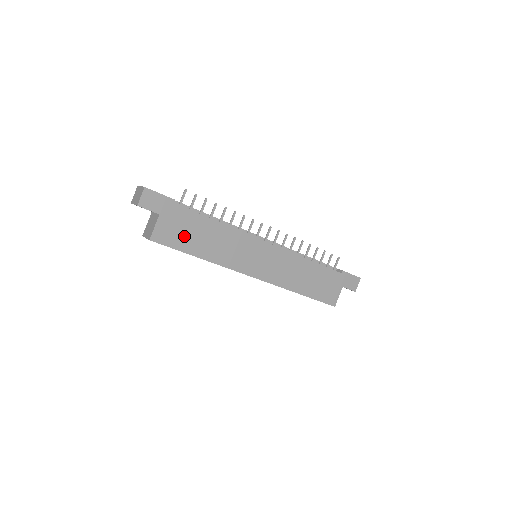
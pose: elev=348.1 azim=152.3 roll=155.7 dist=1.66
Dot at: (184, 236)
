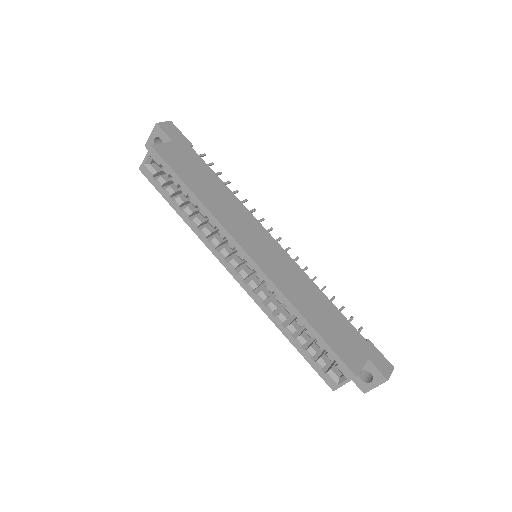
Dot at: (187, 169)
